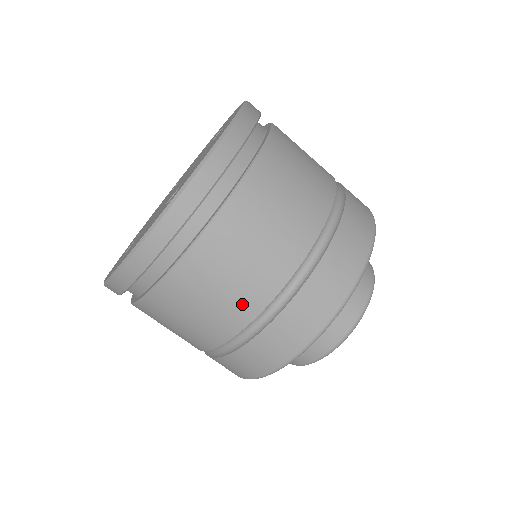
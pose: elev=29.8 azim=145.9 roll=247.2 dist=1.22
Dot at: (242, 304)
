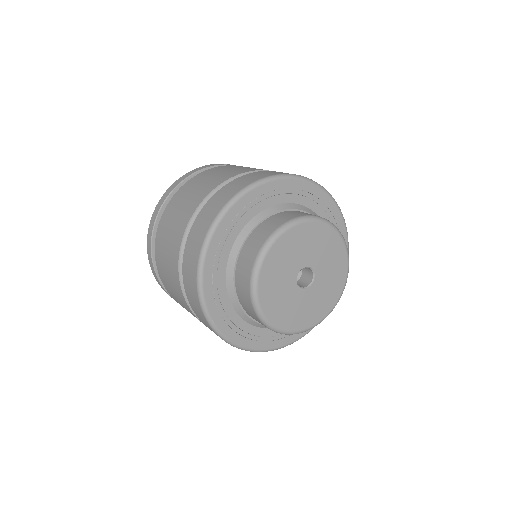
Dot at: (178, 232)
